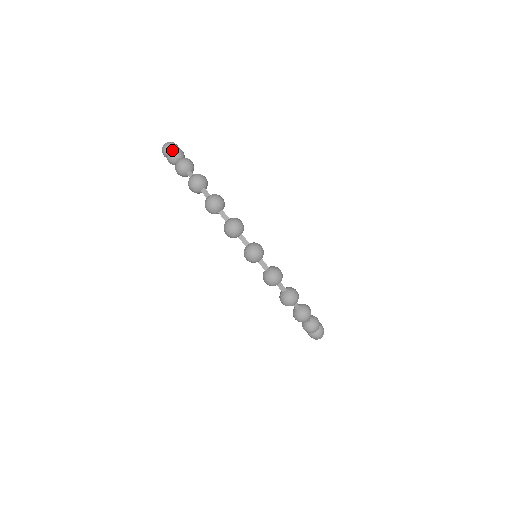
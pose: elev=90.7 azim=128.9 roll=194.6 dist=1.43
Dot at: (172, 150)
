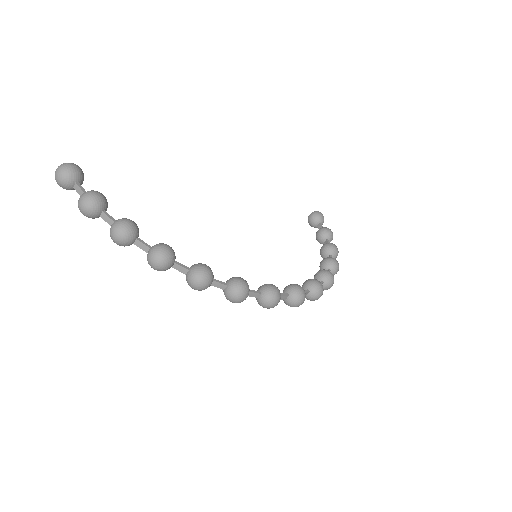
Dot at: (86, 208)
